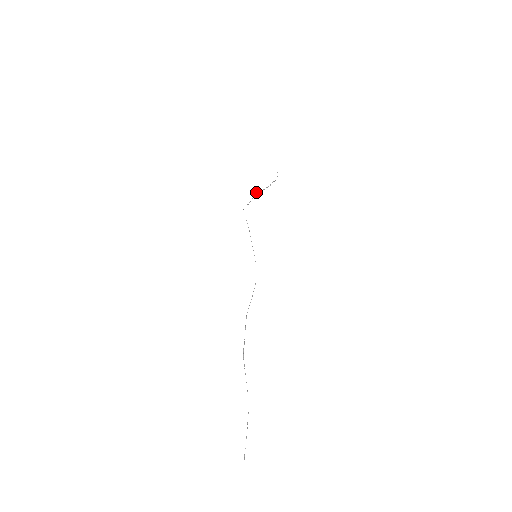
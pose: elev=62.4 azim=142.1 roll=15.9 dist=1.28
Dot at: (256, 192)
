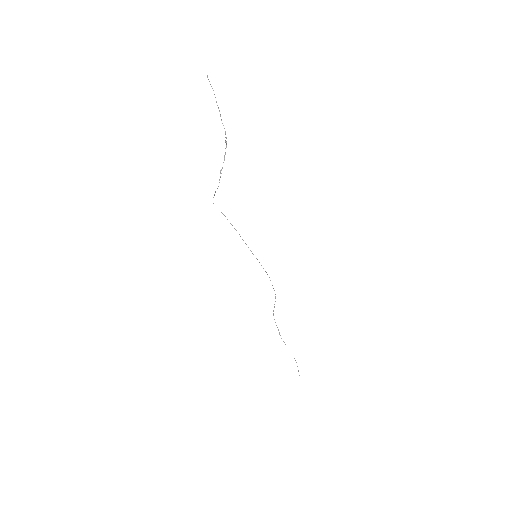
Dot at: (220, 171)
